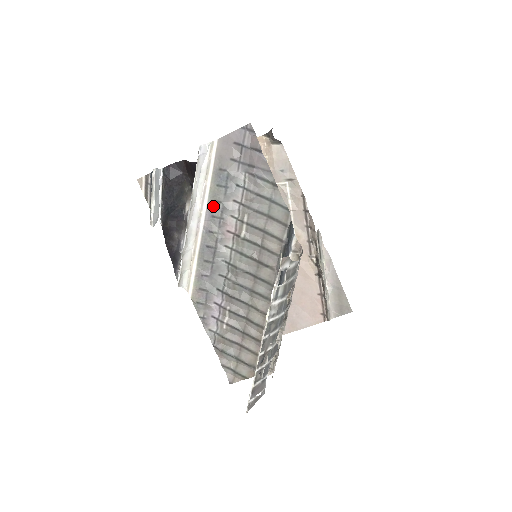
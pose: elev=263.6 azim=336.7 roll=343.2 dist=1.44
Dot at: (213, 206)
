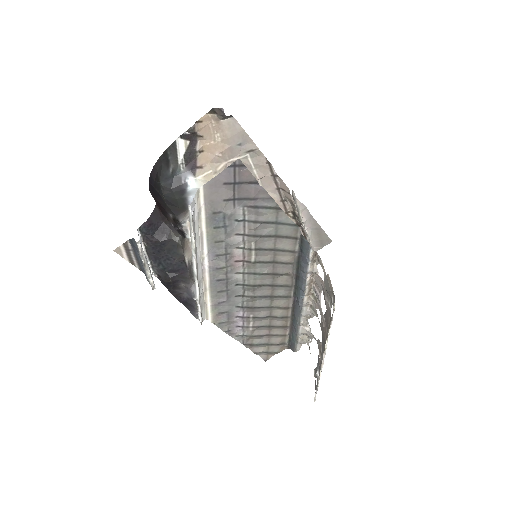
Dot at: (214, 247)
